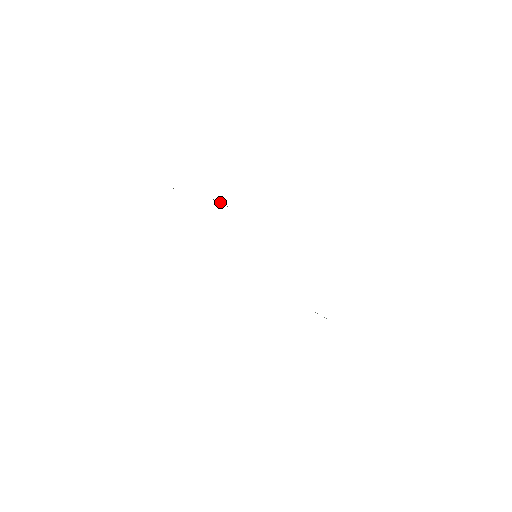
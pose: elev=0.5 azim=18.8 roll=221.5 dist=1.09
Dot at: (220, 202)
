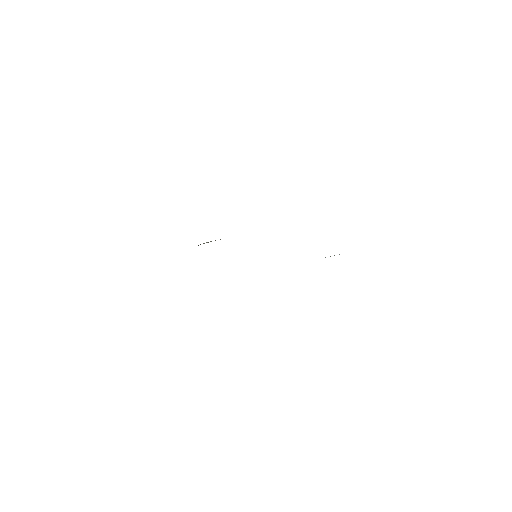
Dot at: (207, 242)
